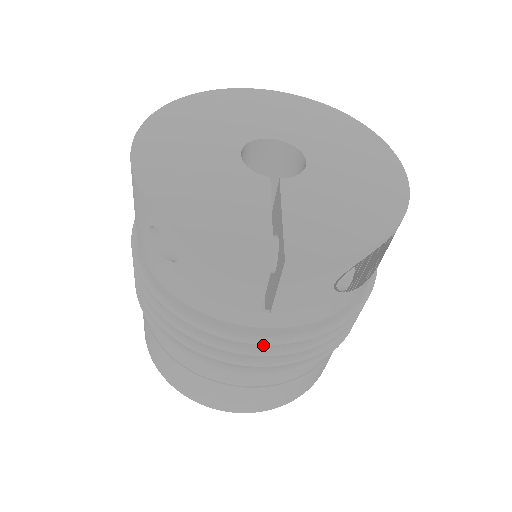
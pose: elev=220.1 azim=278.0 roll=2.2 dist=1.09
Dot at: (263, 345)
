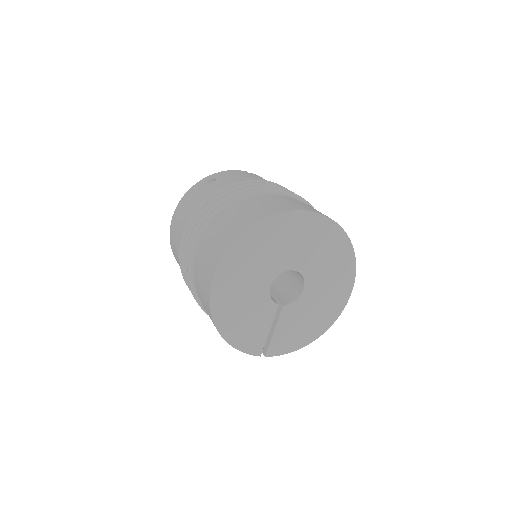
Dot at: occluded
